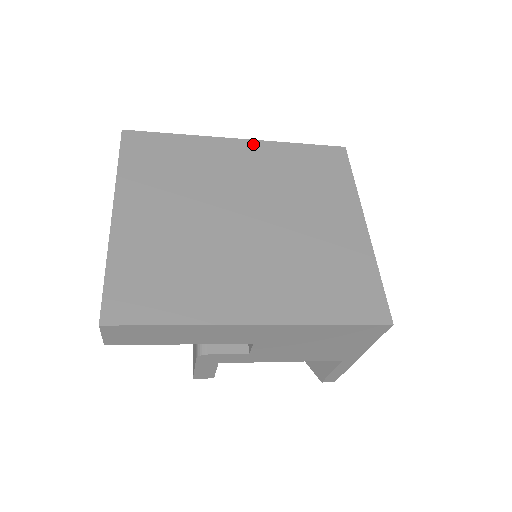
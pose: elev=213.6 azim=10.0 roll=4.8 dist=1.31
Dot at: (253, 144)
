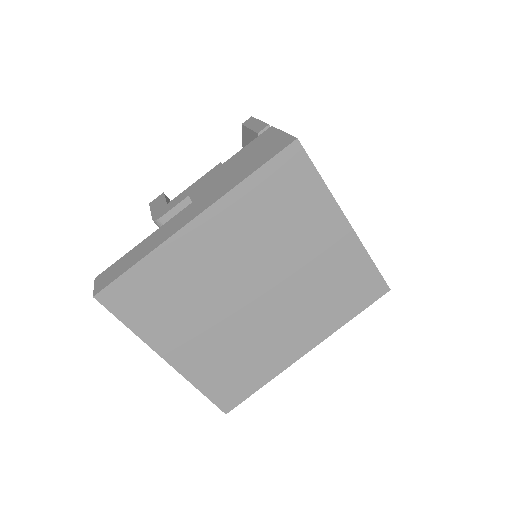
Dot at: (211, 214)
